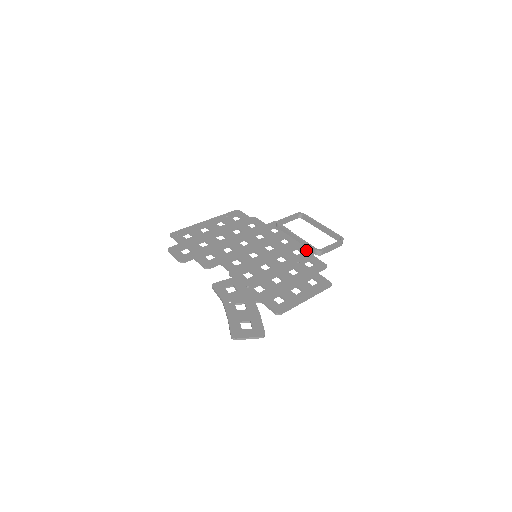
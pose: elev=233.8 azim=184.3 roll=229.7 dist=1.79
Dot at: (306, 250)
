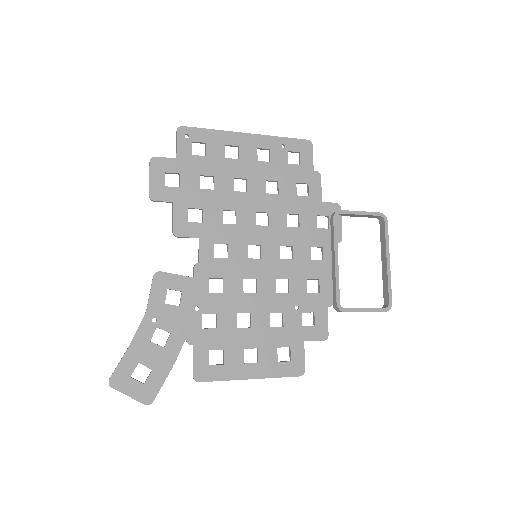
Dot at: (327, 291)
